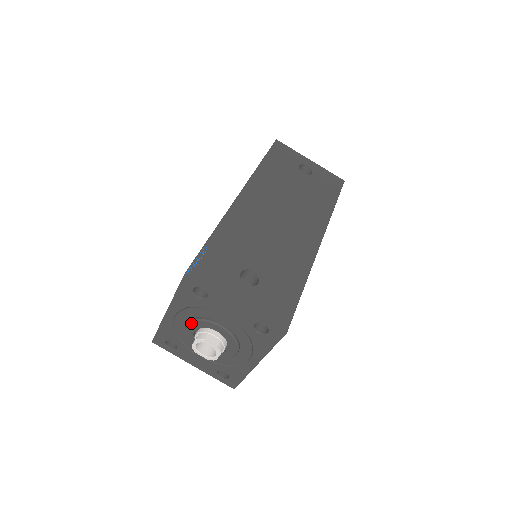
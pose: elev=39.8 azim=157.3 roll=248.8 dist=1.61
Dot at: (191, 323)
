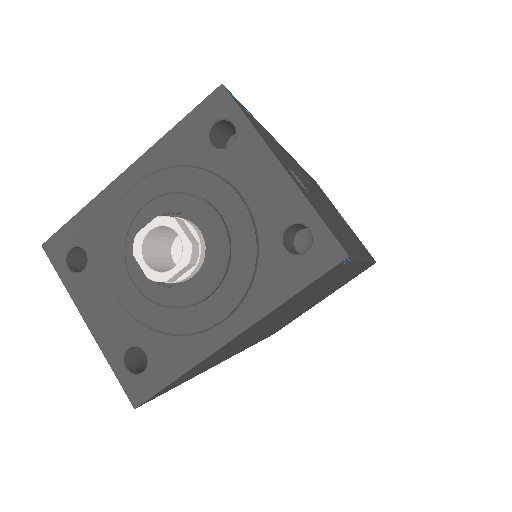
Dot at: (160, 198)
